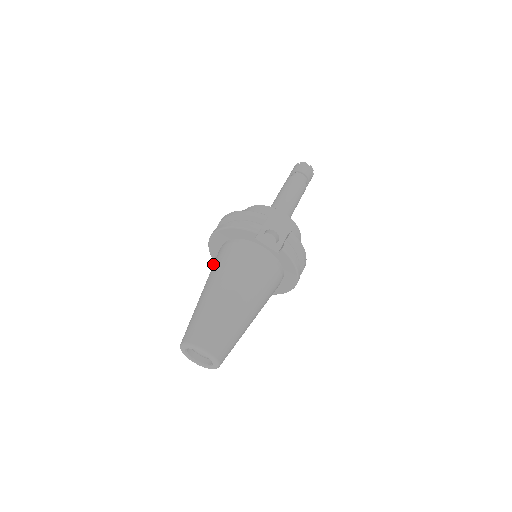
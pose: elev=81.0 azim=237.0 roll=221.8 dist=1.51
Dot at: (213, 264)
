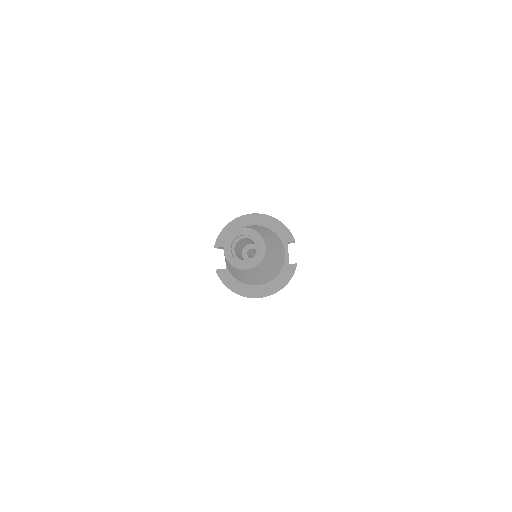
Dot at: occluded
